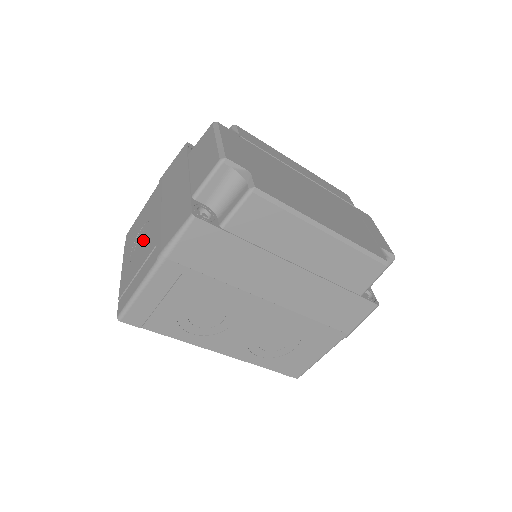
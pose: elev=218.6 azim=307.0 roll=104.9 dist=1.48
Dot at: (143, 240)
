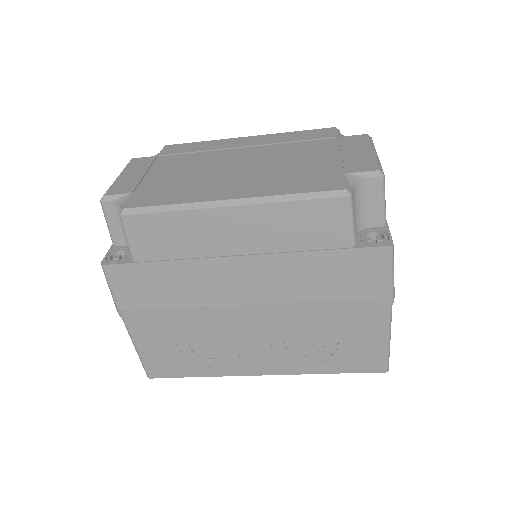
Dot at: occluded
